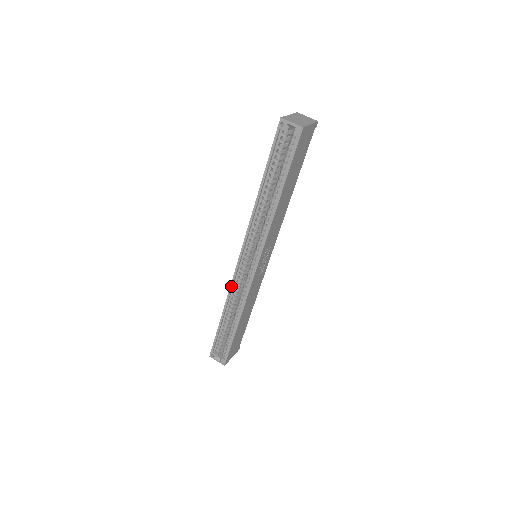
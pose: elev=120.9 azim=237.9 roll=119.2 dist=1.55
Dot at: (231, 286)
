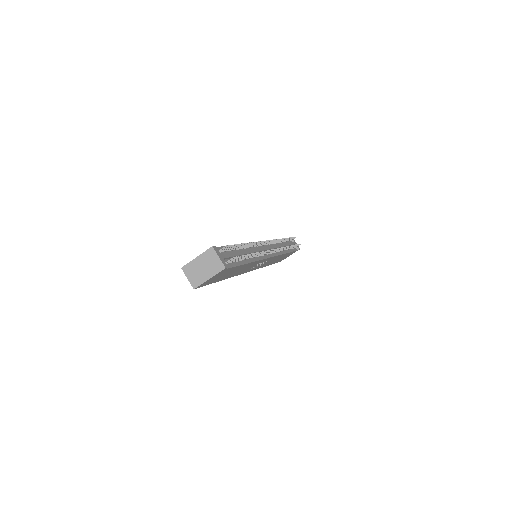
Dot at: occluded
